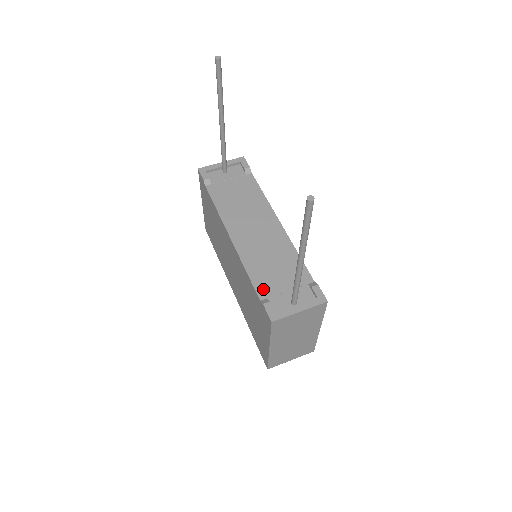
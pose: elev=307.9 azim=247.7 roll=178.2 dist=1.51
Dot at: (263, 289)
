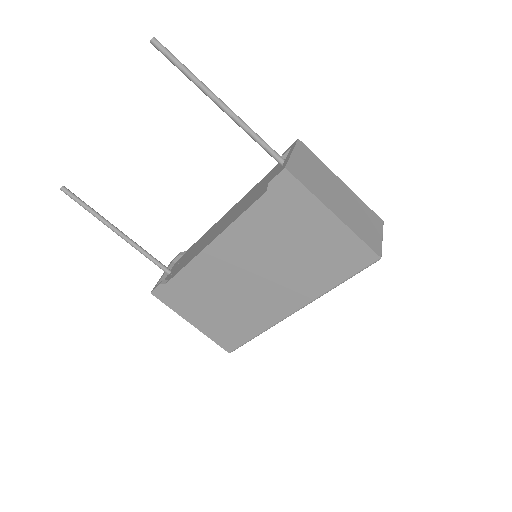
Dot at: (260, 194)
